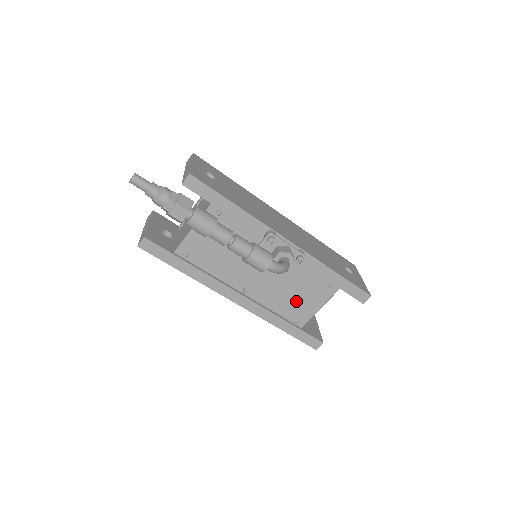
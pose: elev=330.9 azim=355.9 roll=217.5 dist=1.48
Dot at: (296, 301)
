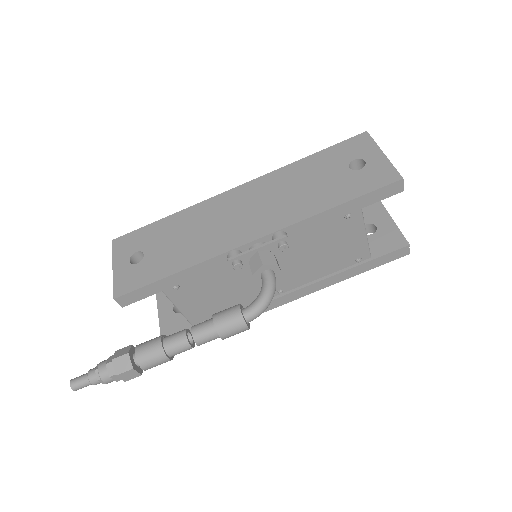
Dot at: (334, 253)
